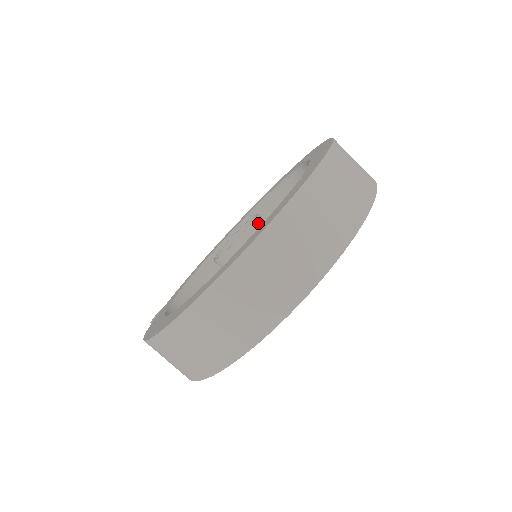
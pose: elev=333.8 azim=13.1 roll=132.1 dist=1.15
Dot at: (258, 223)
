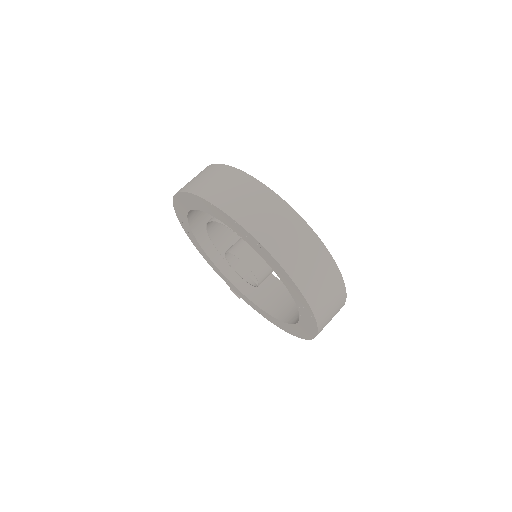
Dot at: (250, 265)
